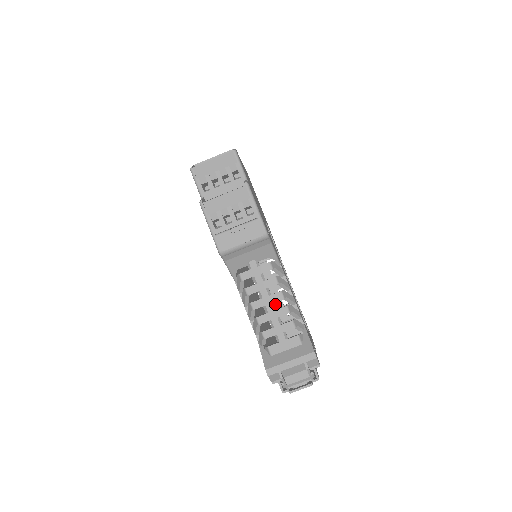
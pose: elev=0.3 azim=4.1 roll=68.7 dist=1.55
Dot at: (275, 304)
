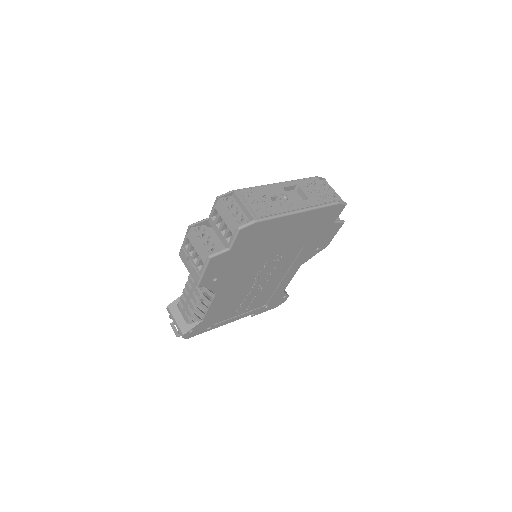
Dot at: occluded
